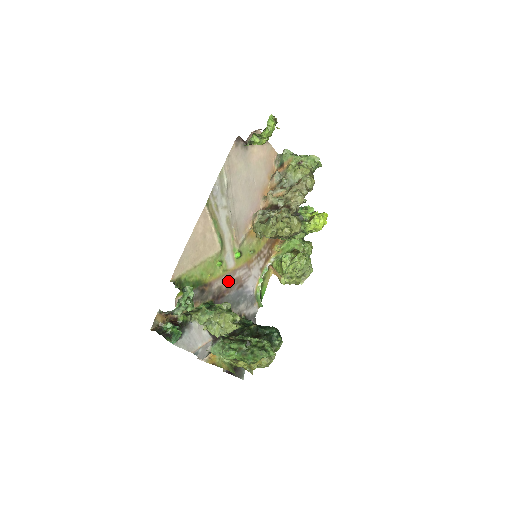
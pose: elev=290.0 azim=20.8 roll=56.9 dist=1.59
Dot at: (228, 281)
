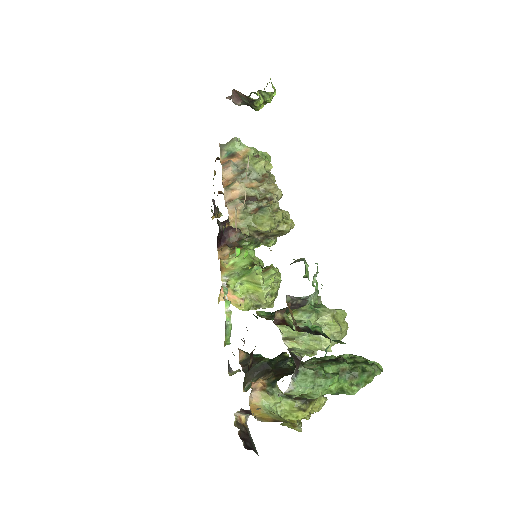
Dot at: occluded
